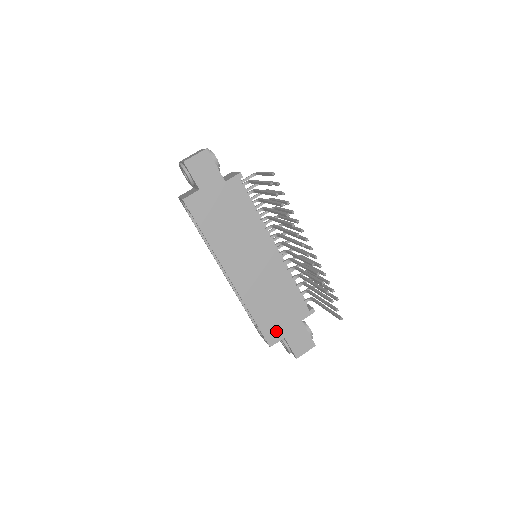
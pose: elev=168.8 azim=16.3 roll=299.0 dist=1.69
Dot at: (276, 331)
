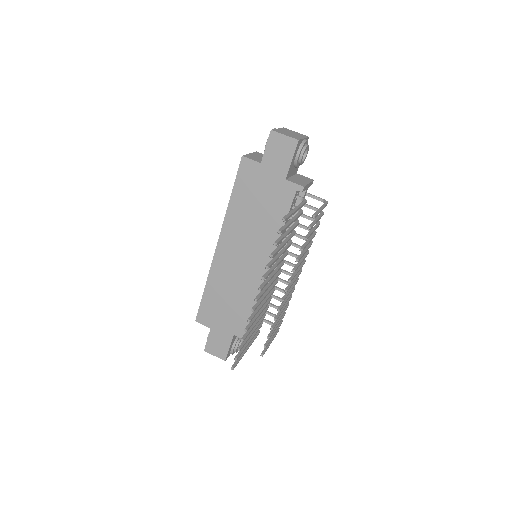
Dot at: (210, 317)
